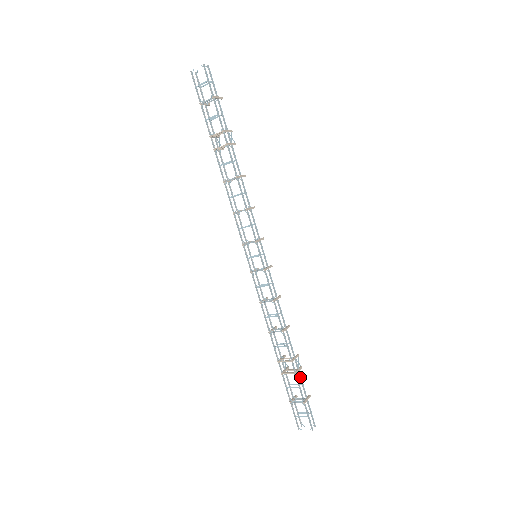
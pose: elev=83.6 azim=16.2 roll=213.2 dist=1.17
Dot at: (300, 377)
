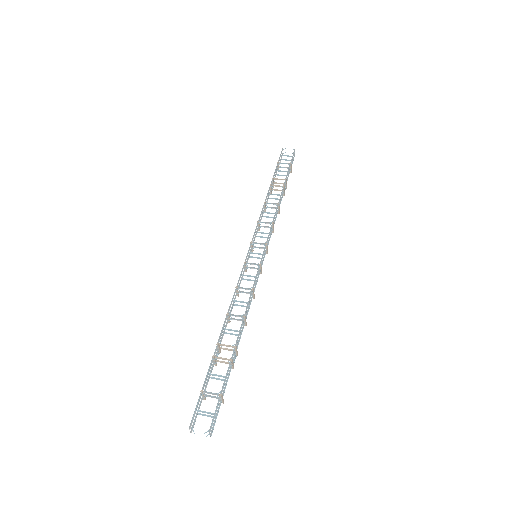
Dot at: (230, 371)
